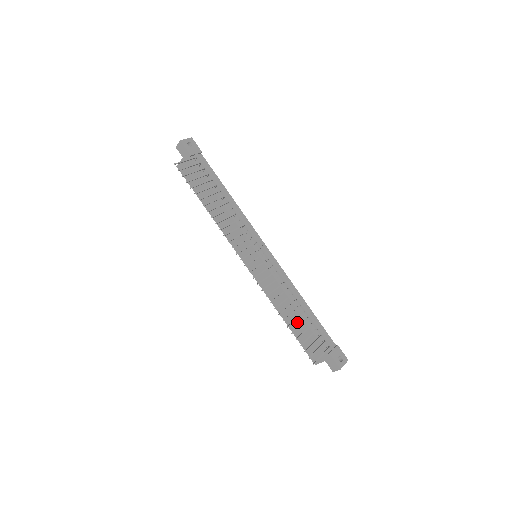
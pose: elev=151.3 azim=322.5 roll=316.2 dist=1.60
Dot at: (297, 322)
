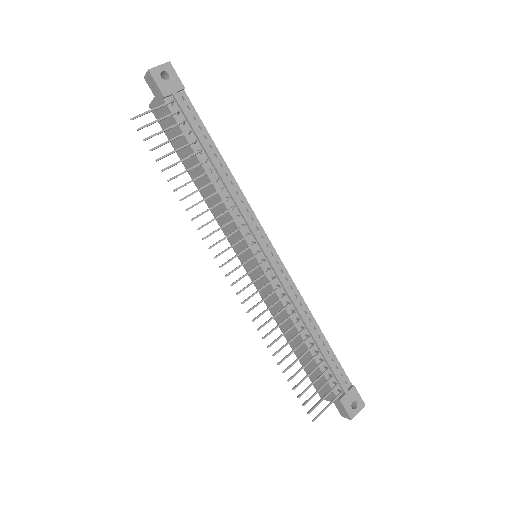
Dot at: (303, 351)
